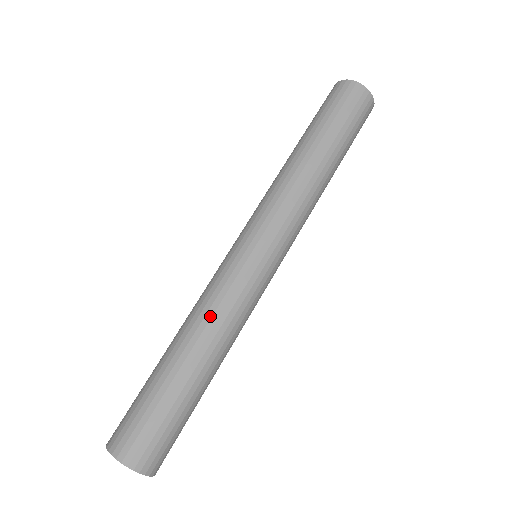
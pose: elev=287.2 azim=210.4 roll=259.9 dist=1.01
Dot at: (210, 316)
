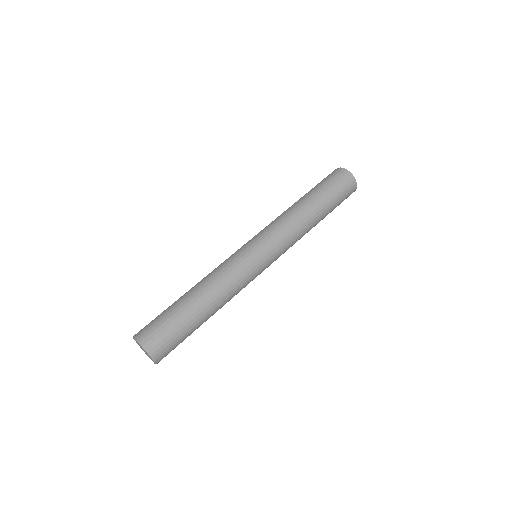
Dot at: (219, 280)
